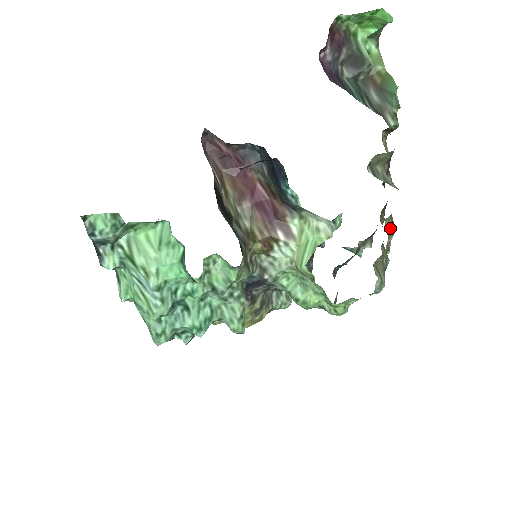
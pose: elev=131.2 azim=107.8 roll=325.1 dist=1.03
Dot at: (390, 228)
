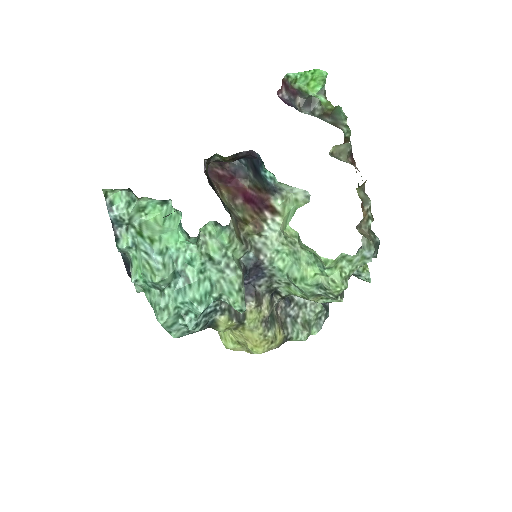
Dot at: (364, 197)
